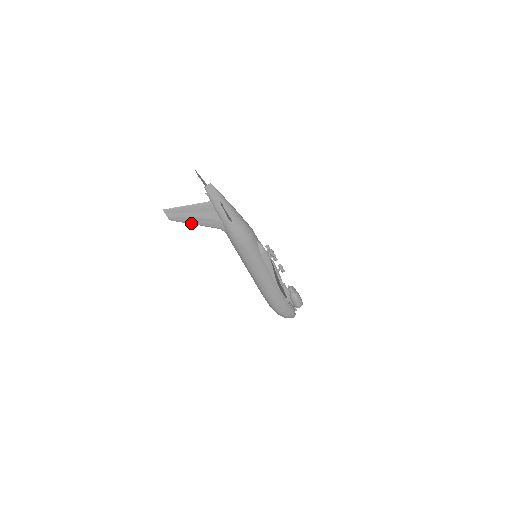
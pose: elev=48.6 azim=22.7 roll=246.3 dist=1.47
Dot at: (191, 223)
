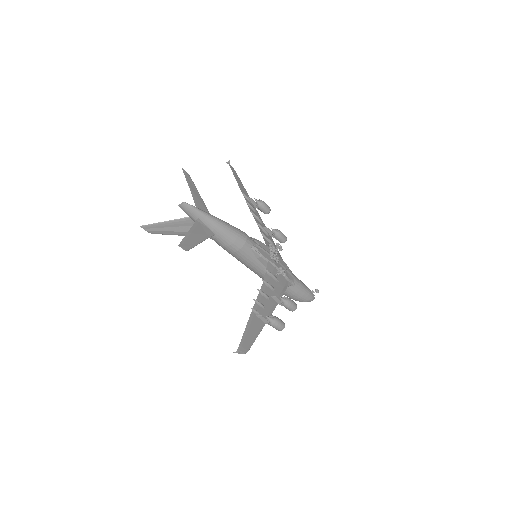
Dot at: occluded
